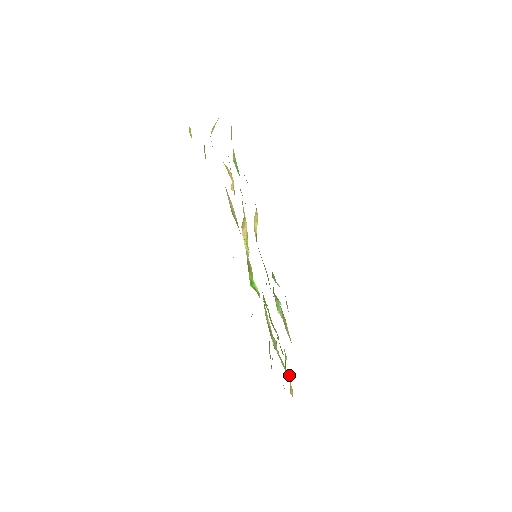
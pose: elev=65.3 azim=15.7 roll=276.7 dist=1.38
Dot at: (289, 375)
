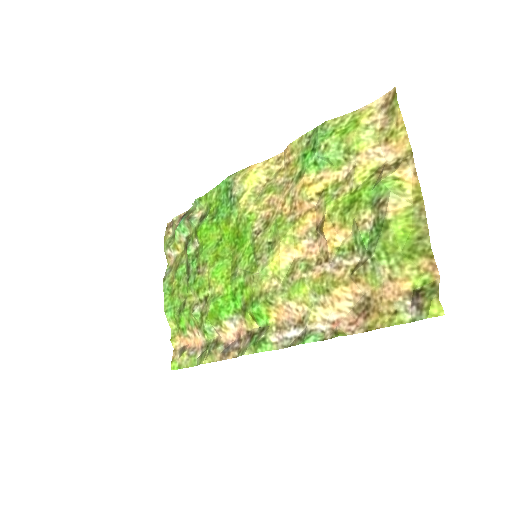
Dot at: (176, 324)
